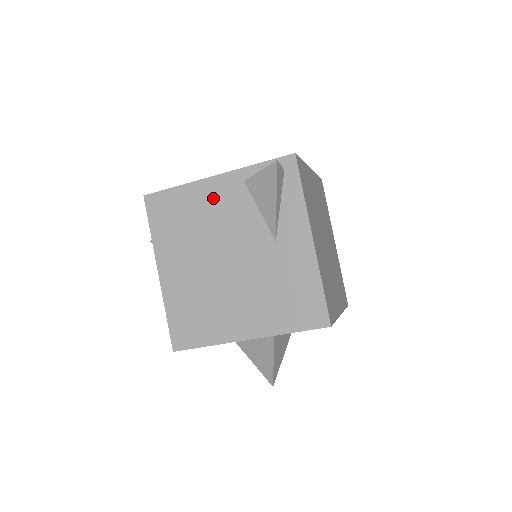
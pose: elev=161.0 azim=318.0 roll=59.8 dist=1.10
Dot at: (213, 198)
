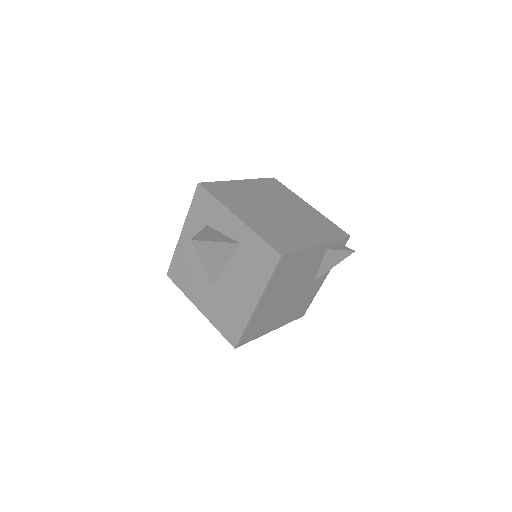
Dot at: (310, 258)
